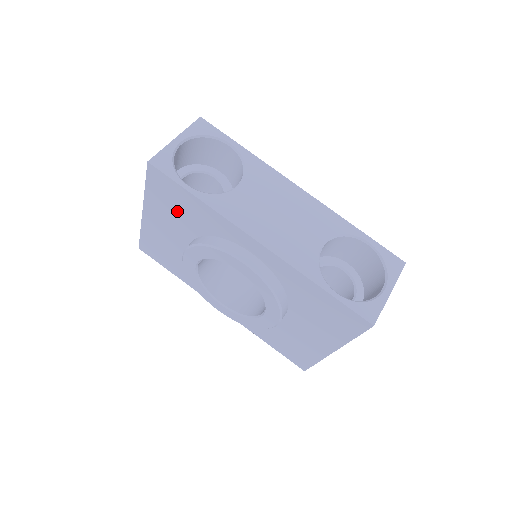
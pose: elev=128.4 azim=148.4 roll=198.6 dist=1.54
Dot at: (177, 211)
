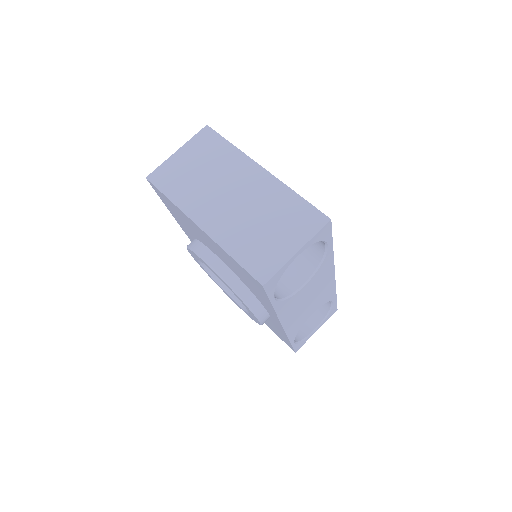
Dot at: (241, 274)
